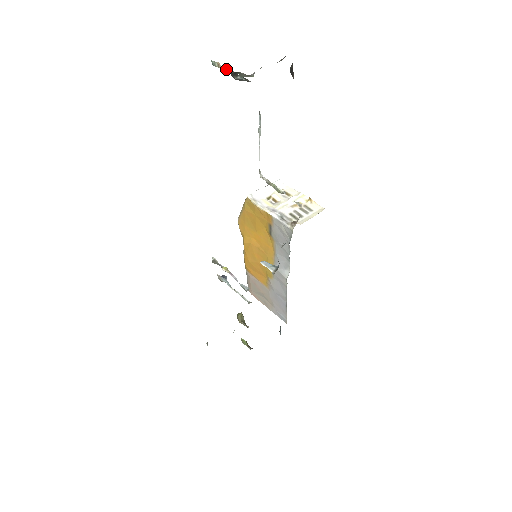
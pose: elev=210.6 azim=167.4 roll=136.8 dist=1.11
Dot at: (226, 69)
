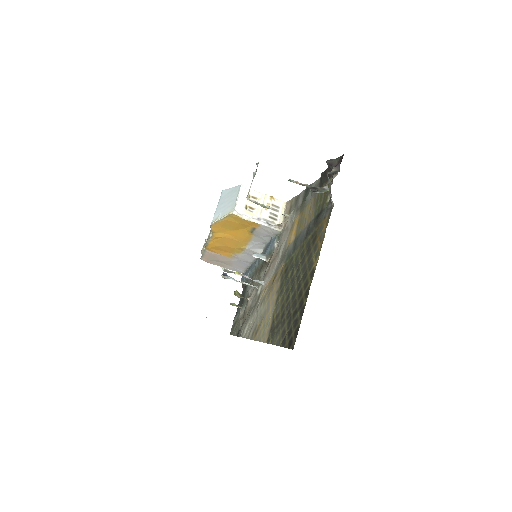
Dot at: (304, 185)
